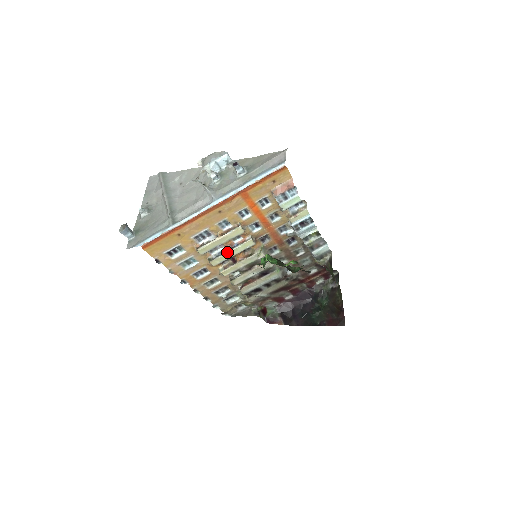
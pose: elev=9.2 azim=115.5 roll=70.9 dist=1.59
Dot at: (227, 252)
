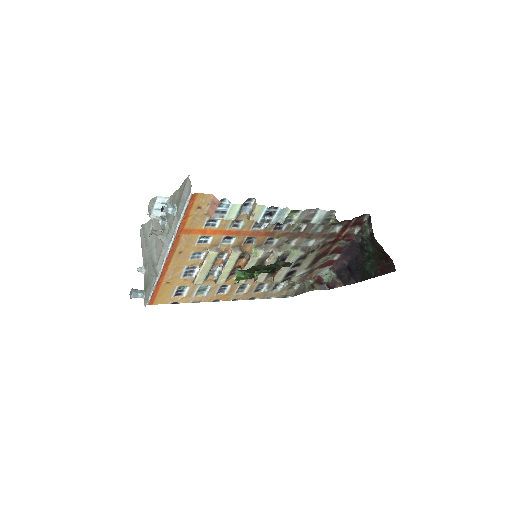
Dot at: (222, 270)
